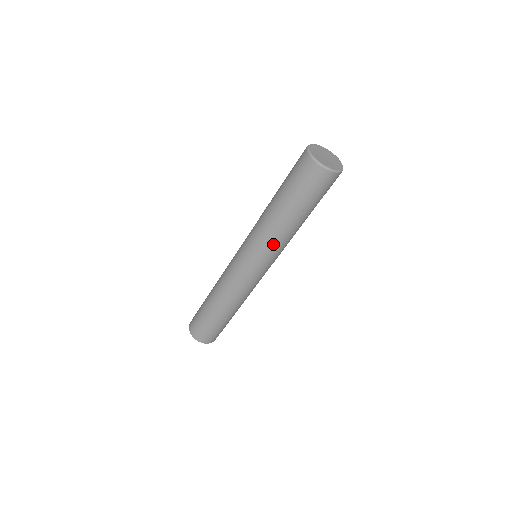
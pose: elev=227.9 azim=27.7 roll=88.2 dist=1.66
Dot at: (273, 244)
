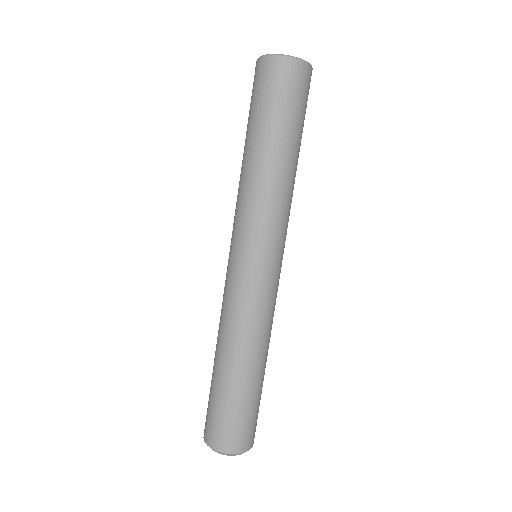
Dot at: (283, 208)
